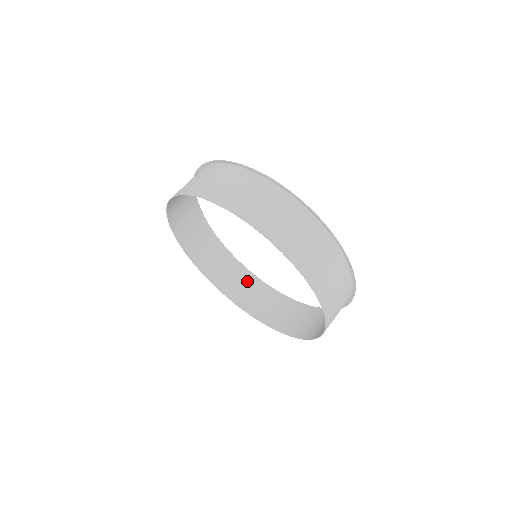
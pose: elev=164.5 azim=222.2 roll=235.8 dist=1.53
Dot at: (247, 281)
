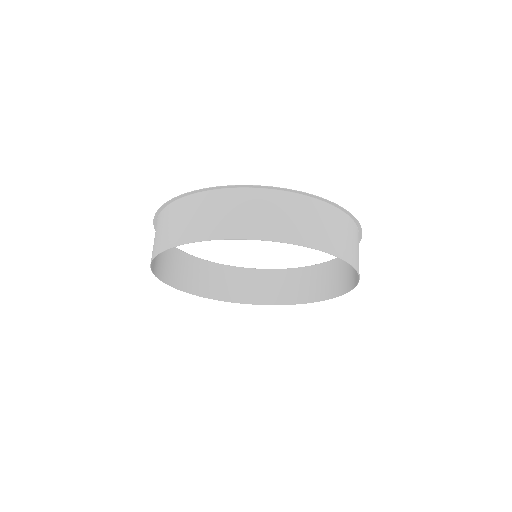
Dot at: (211, 272)
